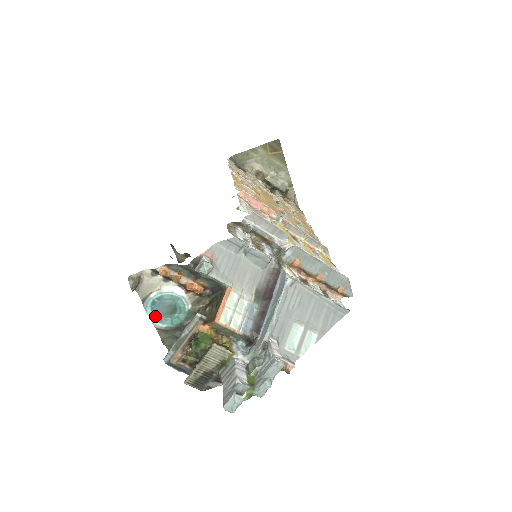
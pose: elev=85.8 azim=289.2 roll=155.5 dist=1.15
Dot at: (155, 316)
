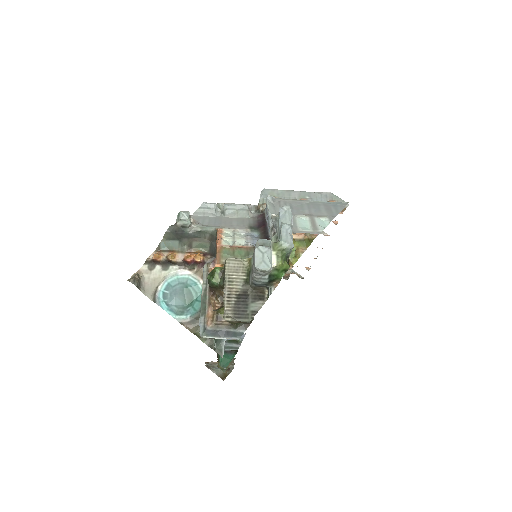
Dot at: (174, 311)
